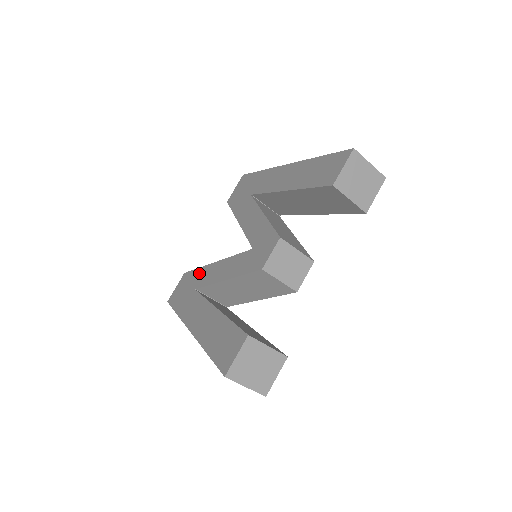
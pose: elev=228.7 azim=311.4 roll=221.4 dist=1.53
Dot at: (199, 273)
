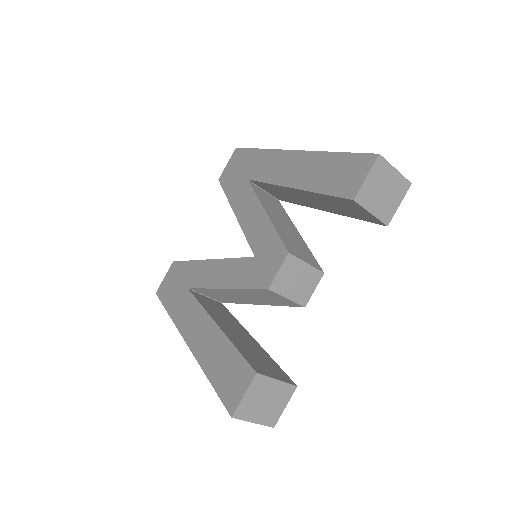
Dot at: (191, 268)
